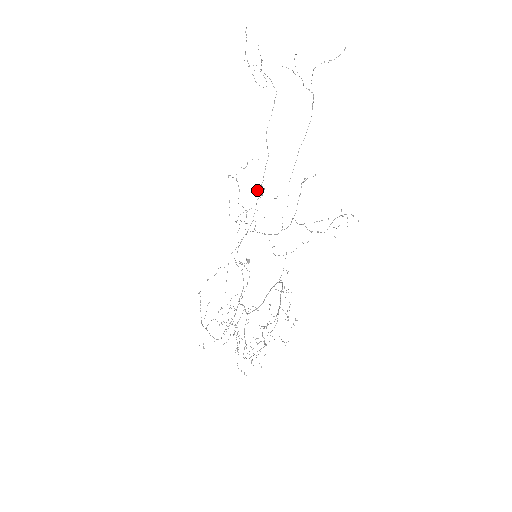
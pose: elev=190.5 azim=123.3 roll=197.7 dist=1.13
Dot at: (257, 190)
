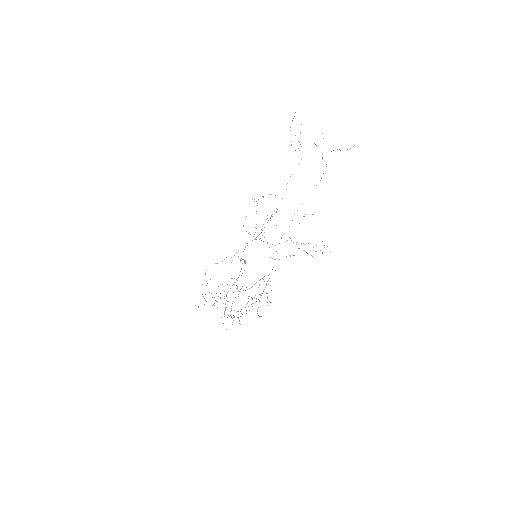
Dot at: (267, 215)
